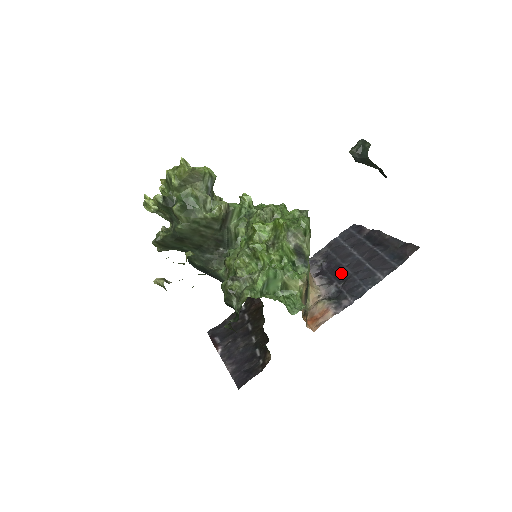
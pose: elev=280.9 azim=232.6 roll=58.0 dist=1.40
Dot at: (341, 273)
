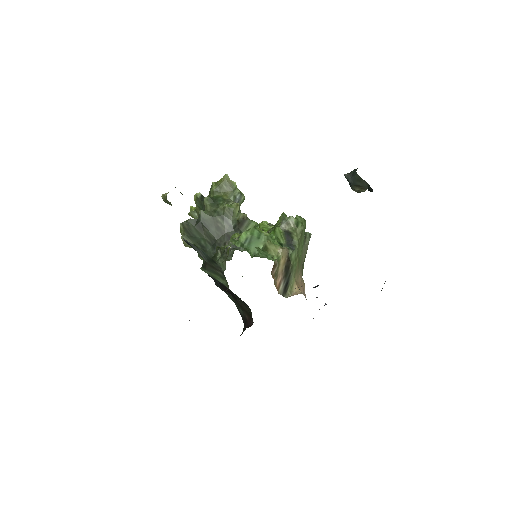
Dot at: occluded
